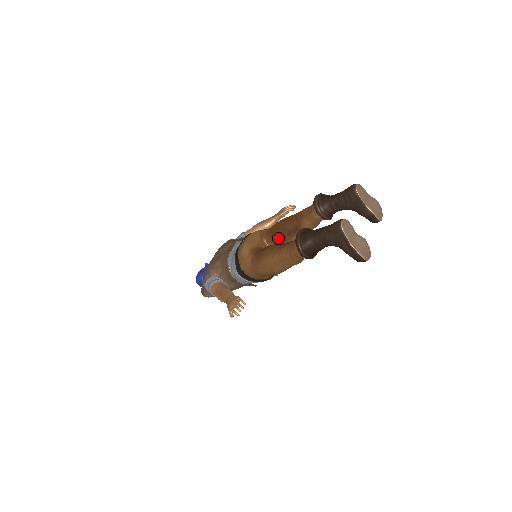
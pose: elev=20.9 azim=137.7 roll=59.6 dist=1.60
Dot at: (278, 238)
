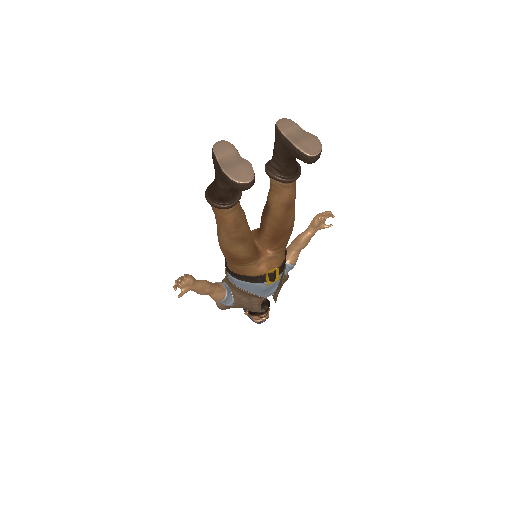
Dot at: (261, 224)
